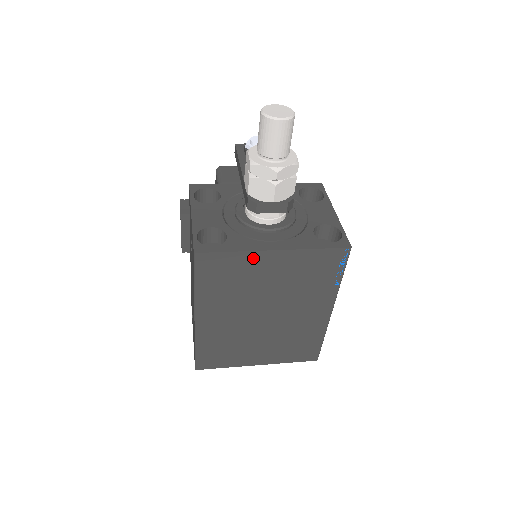
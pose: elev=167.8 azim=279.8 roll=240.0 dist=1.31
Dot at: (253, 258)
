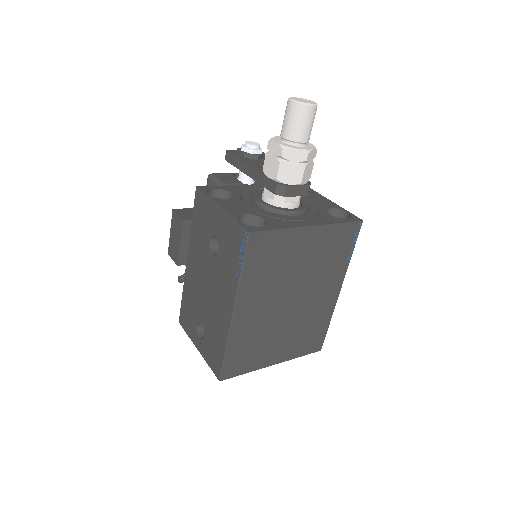
Dot at: (294, 236)
